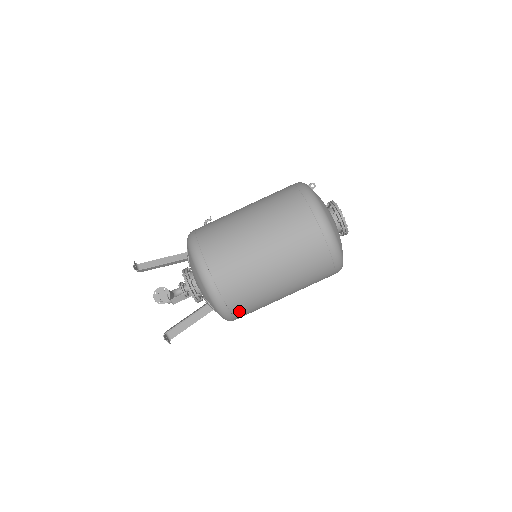
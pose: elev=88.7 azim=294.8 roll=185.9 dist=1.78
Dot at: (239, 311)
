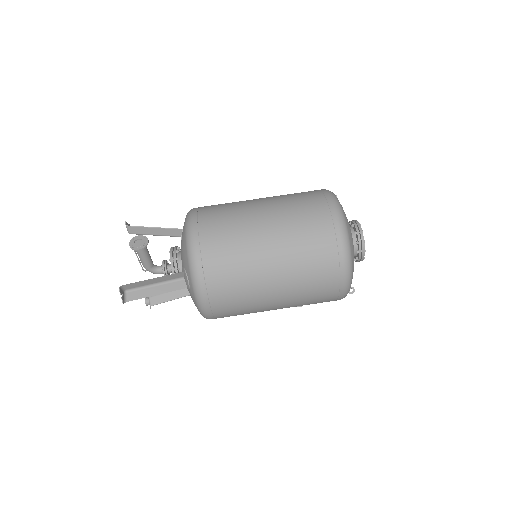
Dot at: (215, 284)
